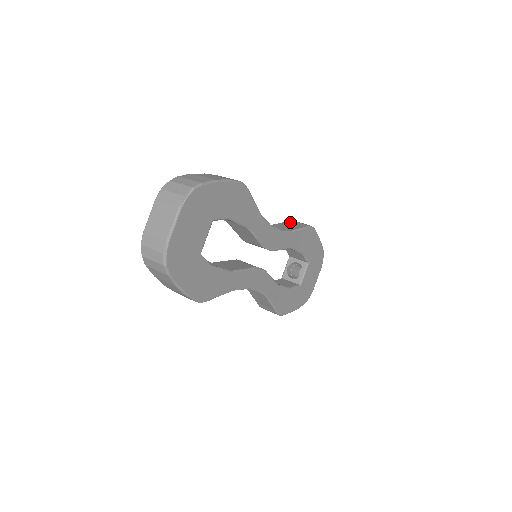
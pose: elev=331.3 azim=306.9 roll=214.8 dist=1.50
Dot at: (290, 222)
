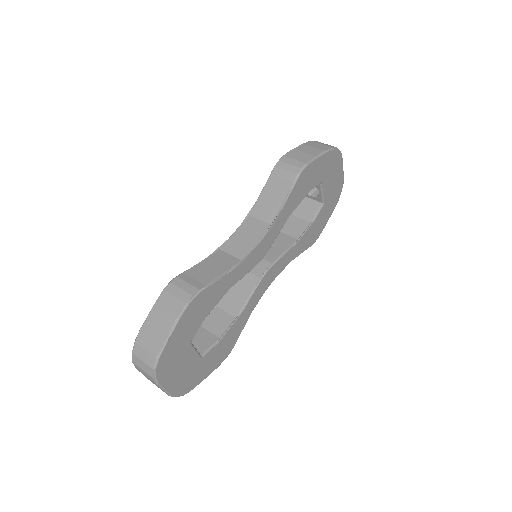
Dot at: (275, 176)
